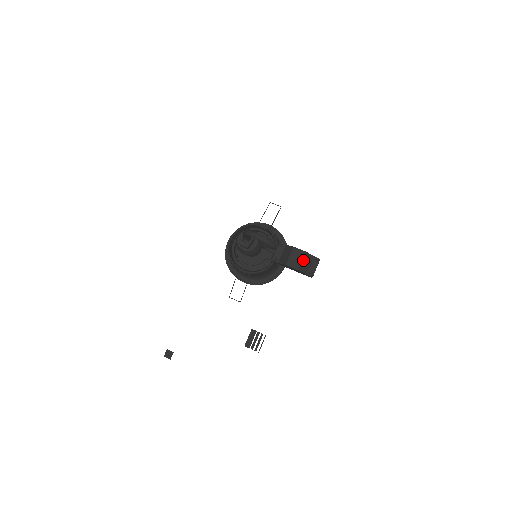
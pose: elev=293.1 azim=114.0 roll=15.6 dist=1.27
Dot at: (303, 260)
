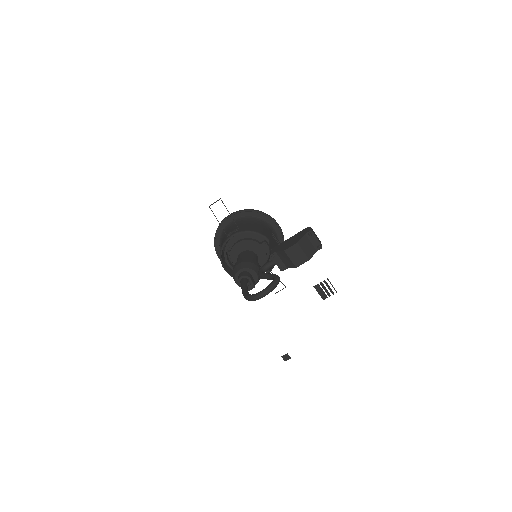
Dot at: (303, 250)
